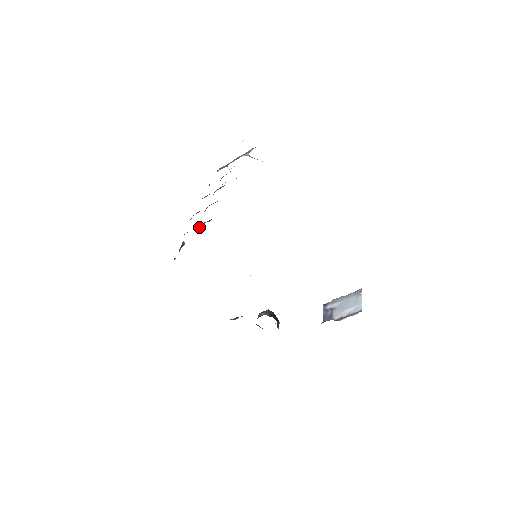
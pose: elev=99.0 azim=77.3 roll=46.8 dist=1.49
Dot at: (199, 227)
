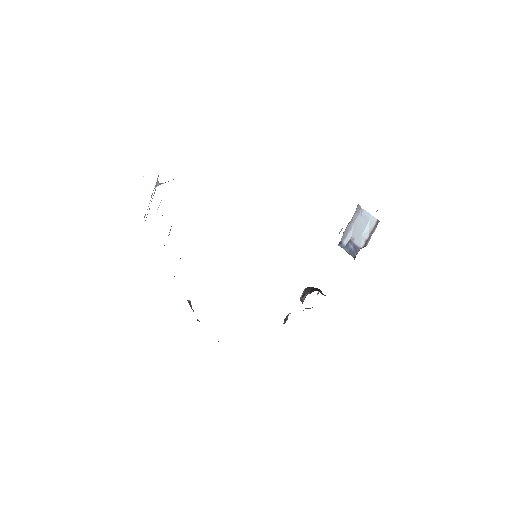
Dot at: occluded
